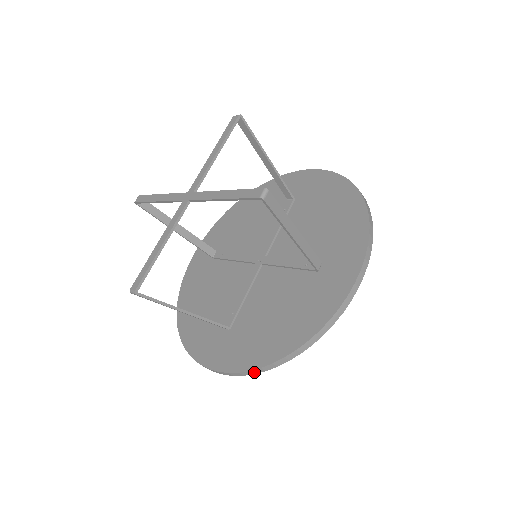
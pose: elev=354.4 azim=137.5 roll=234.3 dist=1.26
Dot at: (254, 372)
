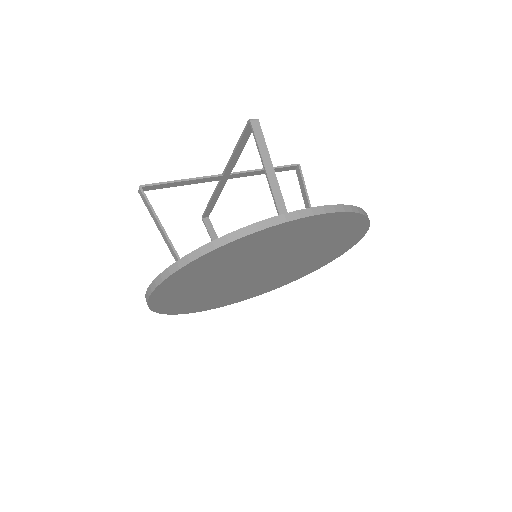
Dot at: (171, 271)
